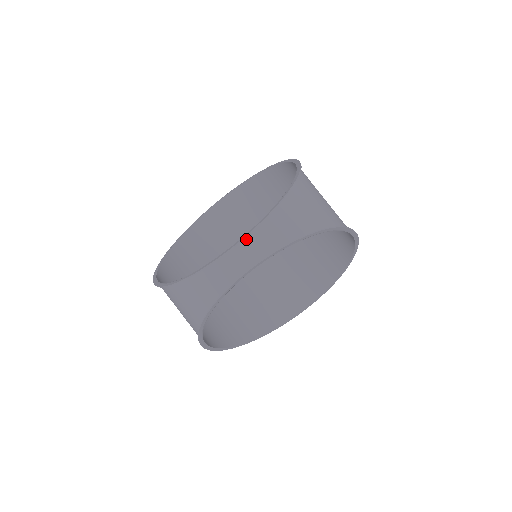
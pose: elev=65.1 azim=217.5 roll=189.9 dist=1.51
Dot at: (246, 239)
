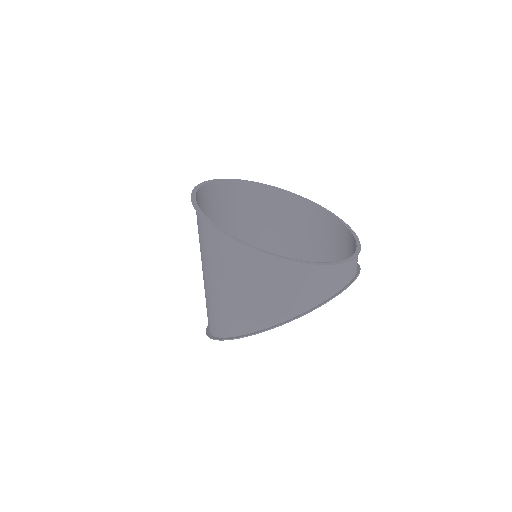
Dot at: occluded
